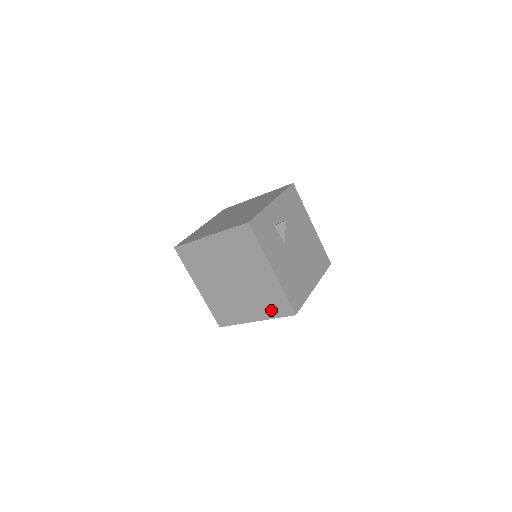
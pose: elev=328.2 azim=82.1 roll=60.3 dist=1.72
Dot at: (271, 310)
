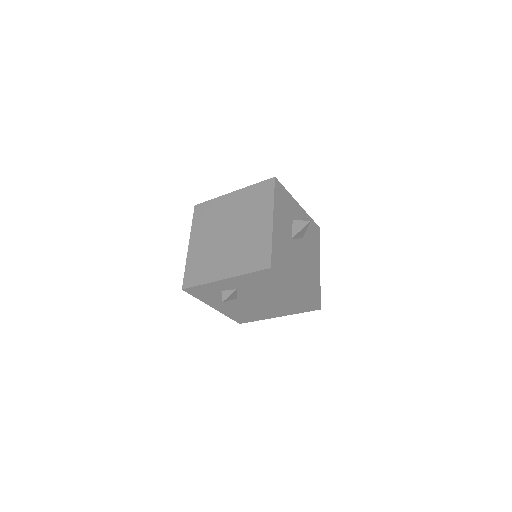
Dot at: occluded
